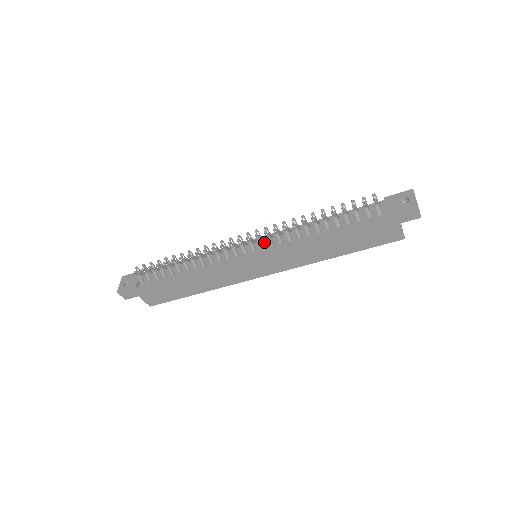
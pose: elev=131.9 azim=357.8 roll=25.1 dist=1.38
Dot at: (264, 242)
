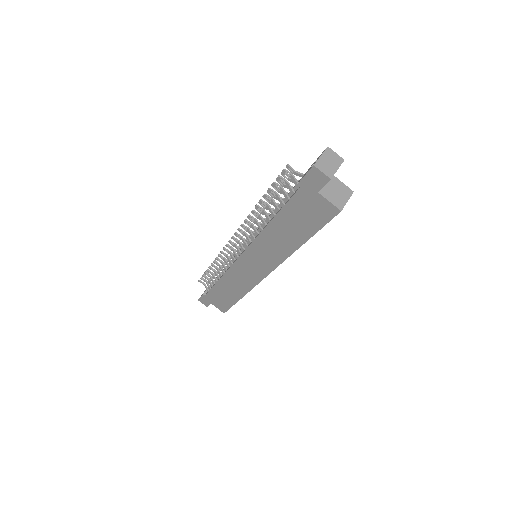
Dot at: occluded
